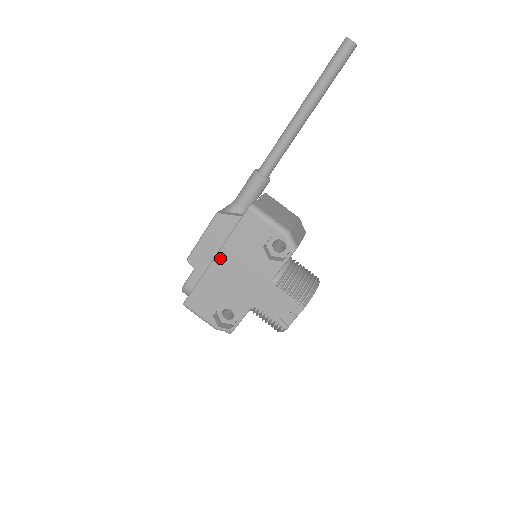
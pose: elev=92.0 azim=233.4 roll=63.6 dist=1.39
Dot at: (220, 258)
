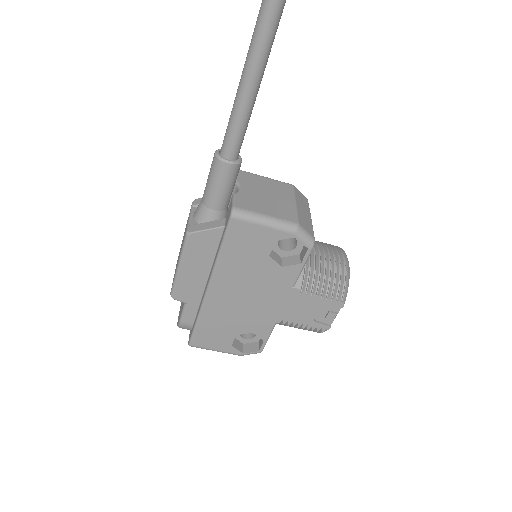
Dot at: (215, 286)
